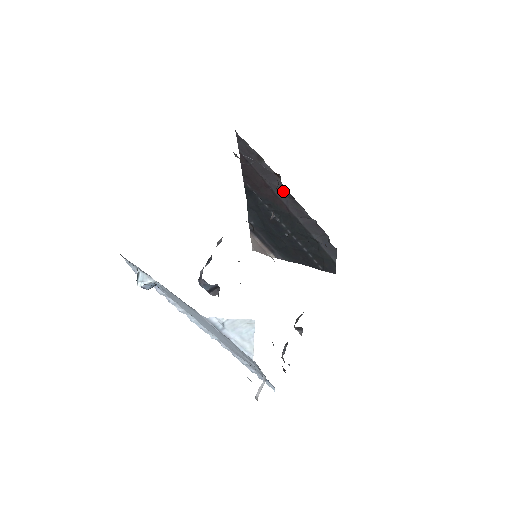
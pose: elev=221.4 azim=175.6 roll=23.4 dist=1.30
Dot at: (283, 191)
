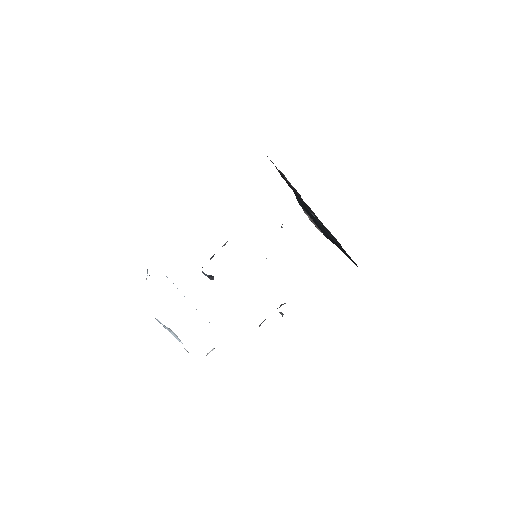
Dot at: occluded
